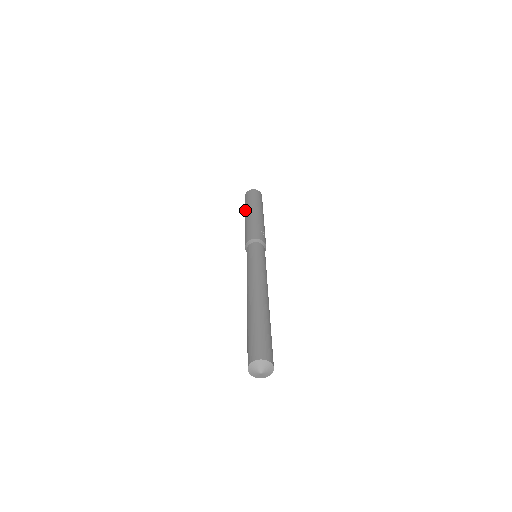
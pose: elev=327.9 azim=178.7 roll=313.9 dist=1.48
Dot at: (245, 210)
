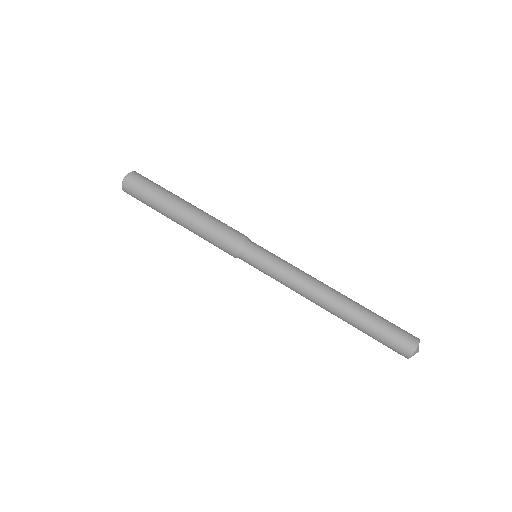
Dot at: (162, 207)
